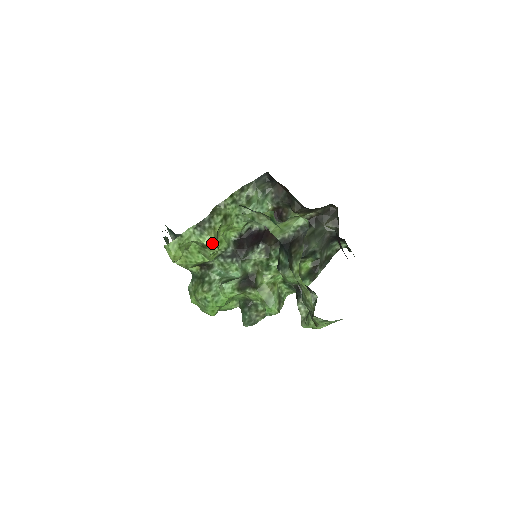
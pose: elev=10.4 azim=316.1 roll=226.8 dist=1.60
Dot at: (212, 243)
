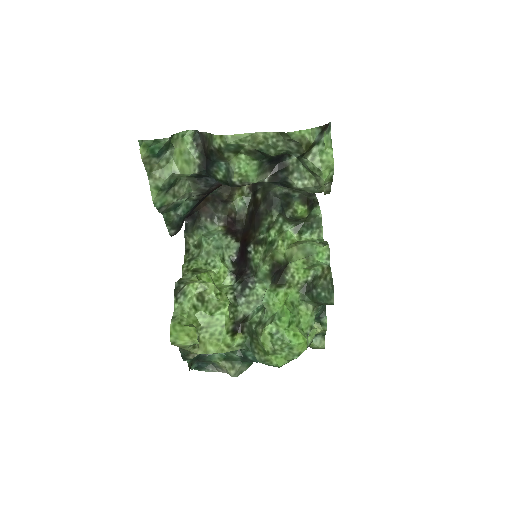
Dot at: (199, 284)
